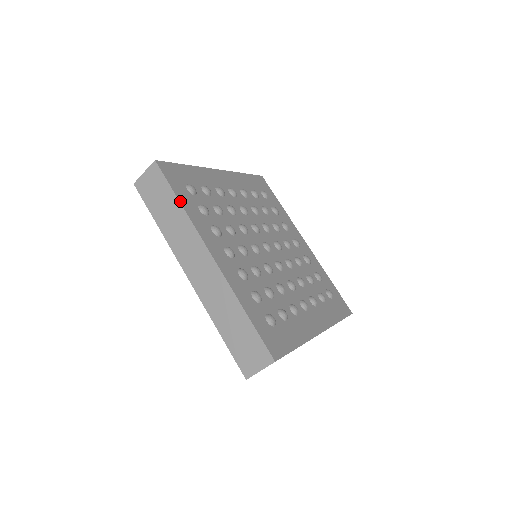
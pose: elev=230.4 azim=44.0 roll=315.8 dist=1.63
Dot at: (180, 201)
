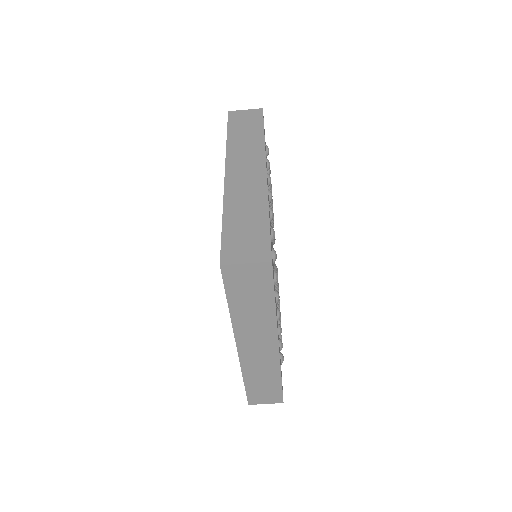
Dot at: (264, 134)
